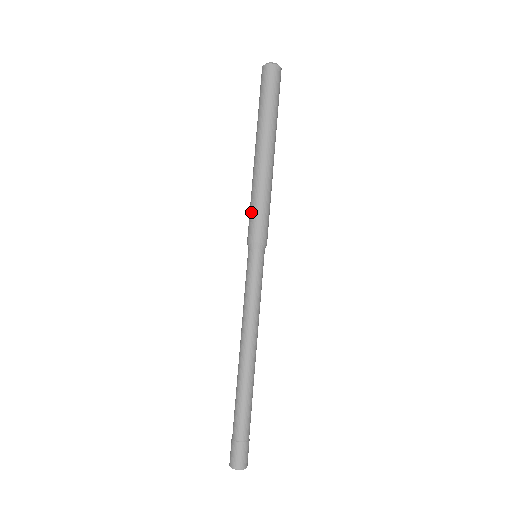
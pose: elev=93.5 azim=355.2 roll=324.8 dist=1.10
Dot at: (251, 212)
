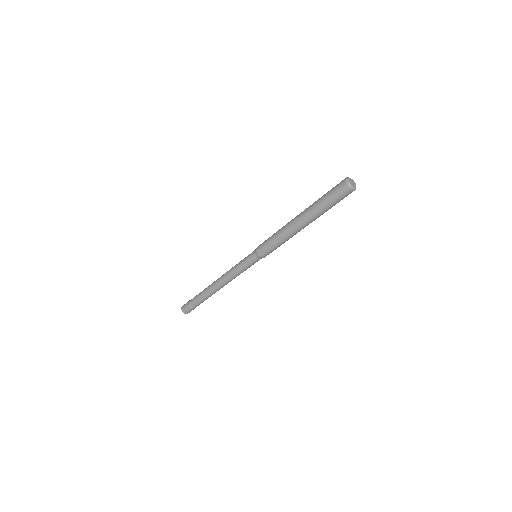
Dot at: (272, 246)
